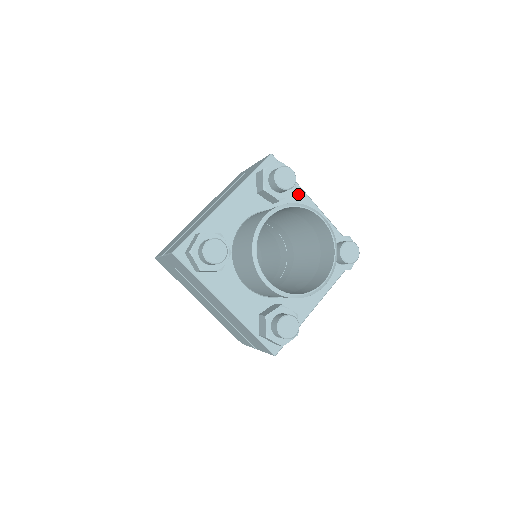
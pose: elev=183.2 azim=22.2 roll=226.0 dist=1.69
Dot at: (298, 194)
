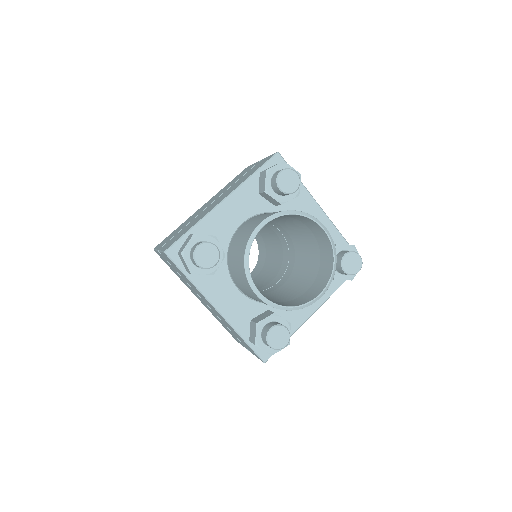
Dot at: (303, 196)
